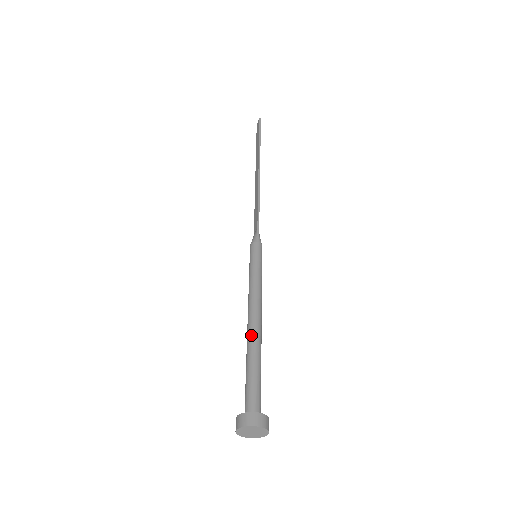
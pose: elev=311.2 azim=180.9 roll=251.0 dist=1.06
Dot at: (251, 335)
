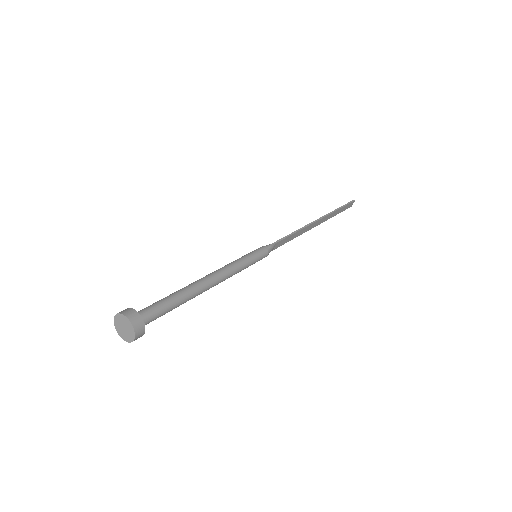
Dot at: (193, 283)
